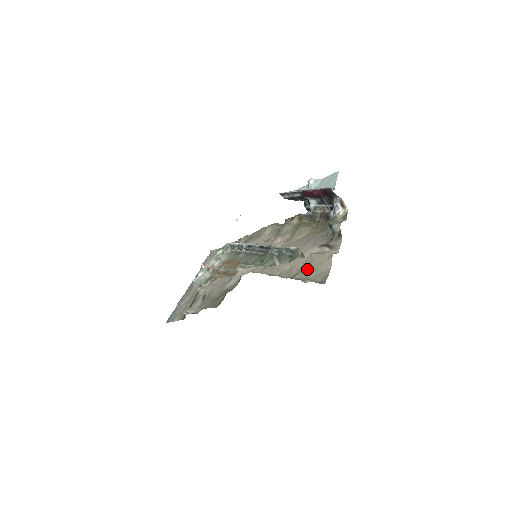
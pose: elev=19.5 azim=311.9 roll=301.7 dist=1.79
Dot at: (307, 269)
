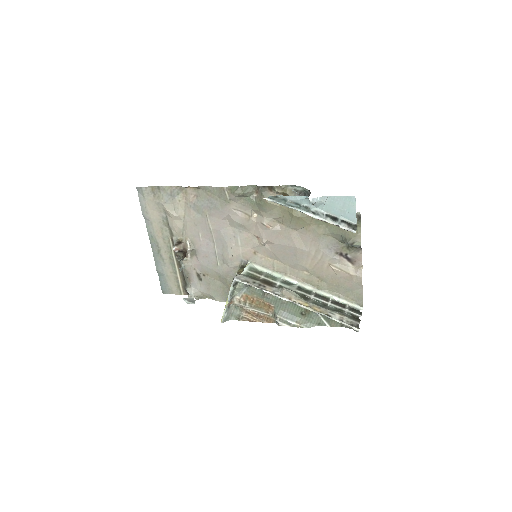
Dot at: (334, 284)
